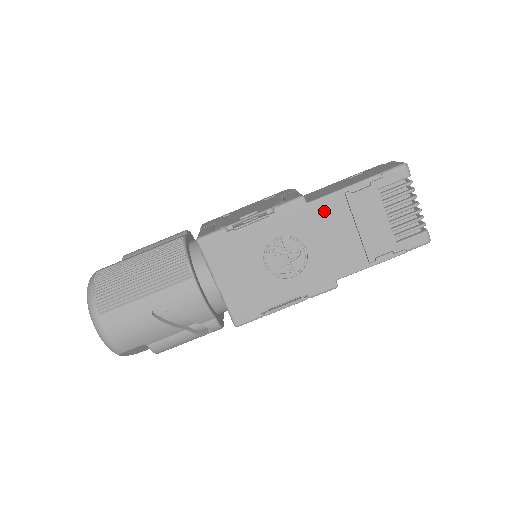
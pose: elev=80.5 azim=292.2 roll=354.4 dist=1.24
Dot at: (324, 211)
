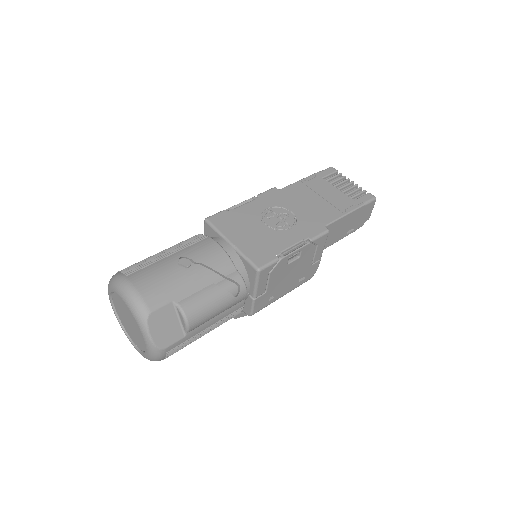
Dot at: (293, 191)
